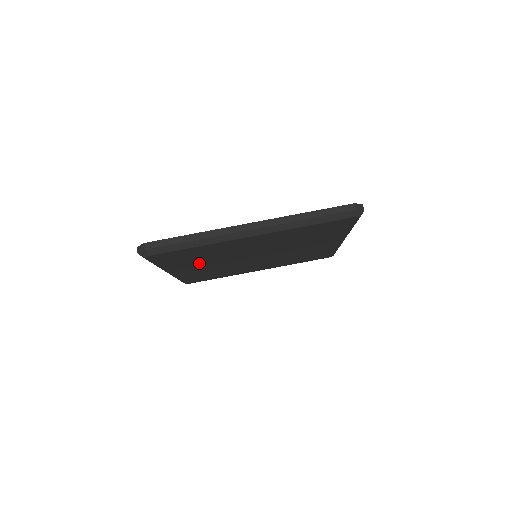
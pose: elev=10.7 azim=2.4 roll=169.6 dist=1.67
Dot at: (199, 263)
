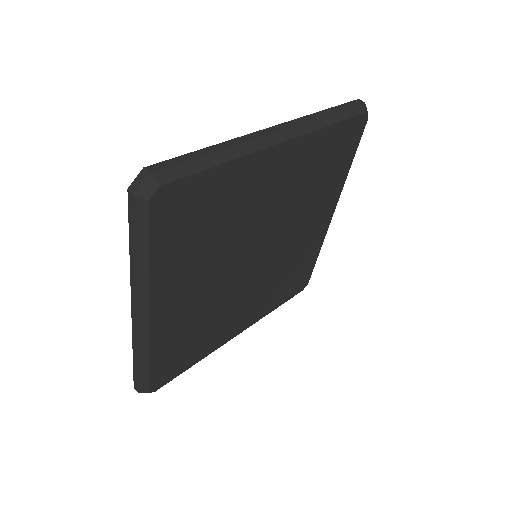
Dot at: (198, 267)
